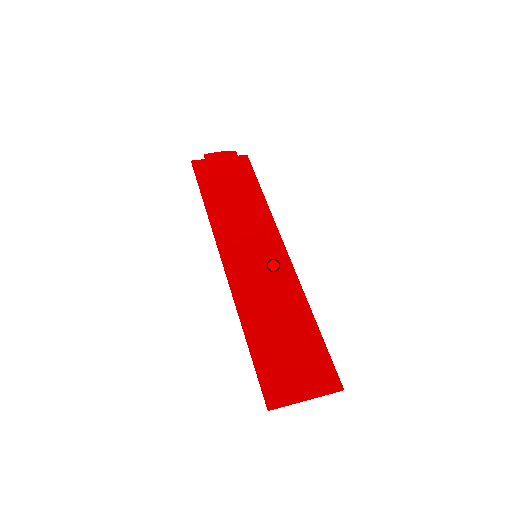
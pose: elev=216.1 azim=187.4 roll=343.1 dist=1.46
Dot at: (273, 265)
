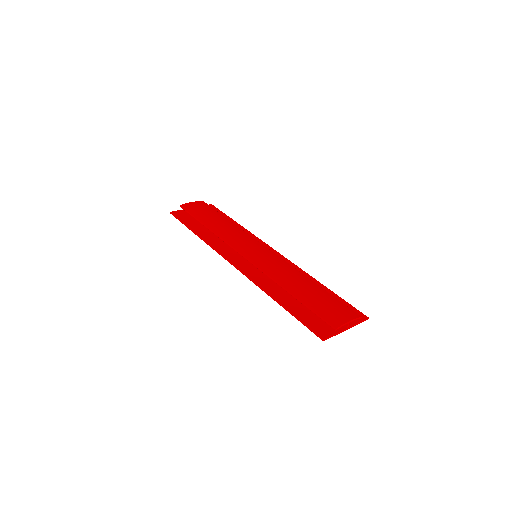
Dot at: (273, 256)
